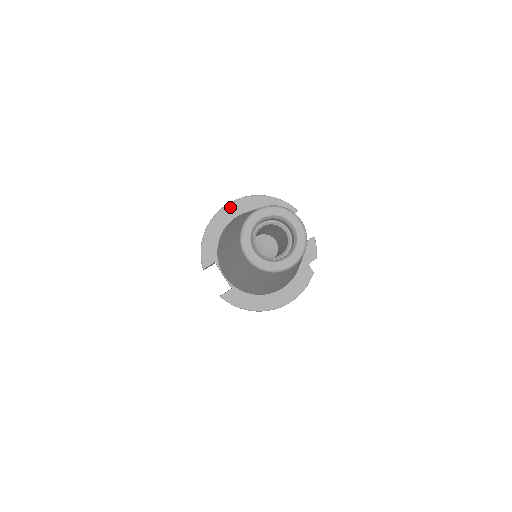
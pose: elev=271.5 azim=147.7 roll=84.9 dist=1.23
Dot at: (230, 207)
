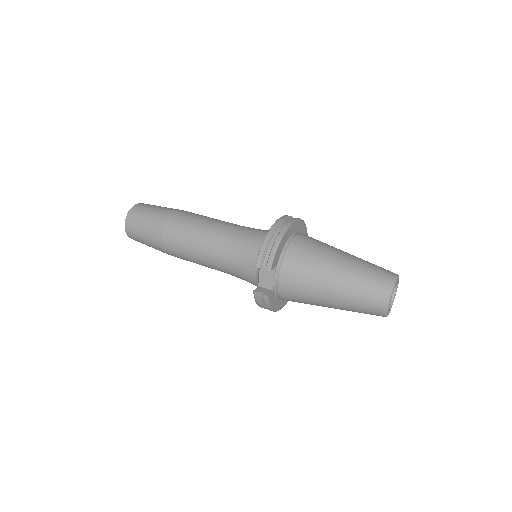
Dot at: (294, 224)
